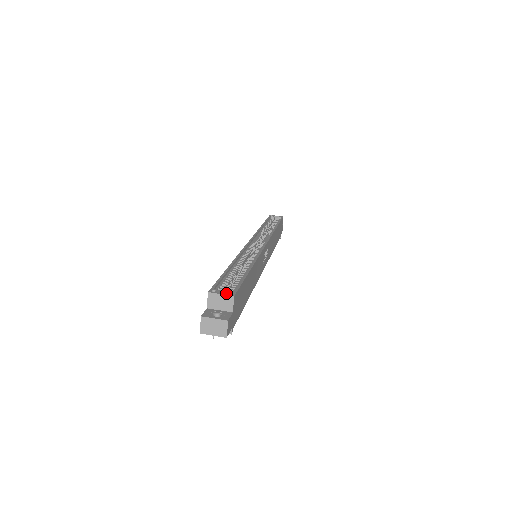
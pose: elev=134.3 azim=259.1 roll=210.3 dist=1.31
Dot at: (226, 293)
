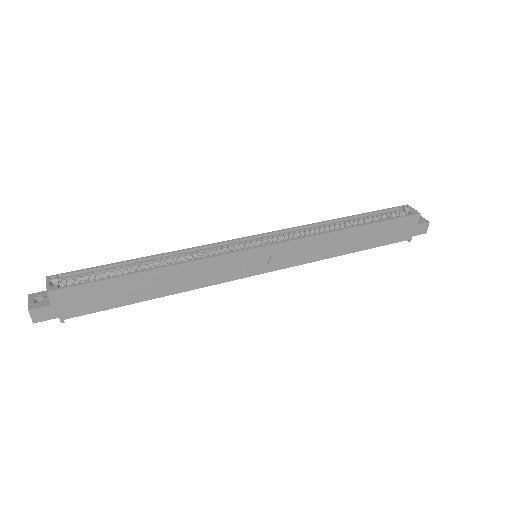
Dot at: (55, 285)
